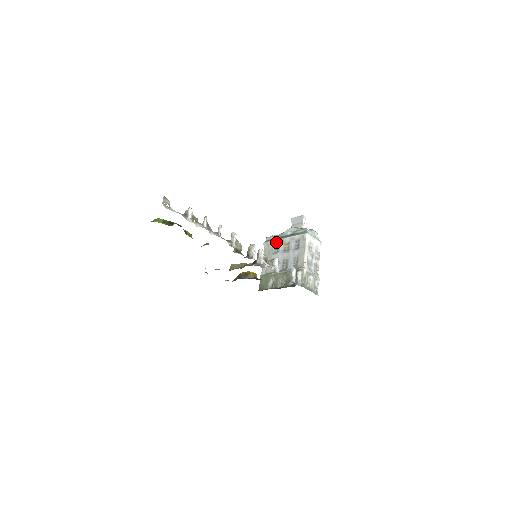
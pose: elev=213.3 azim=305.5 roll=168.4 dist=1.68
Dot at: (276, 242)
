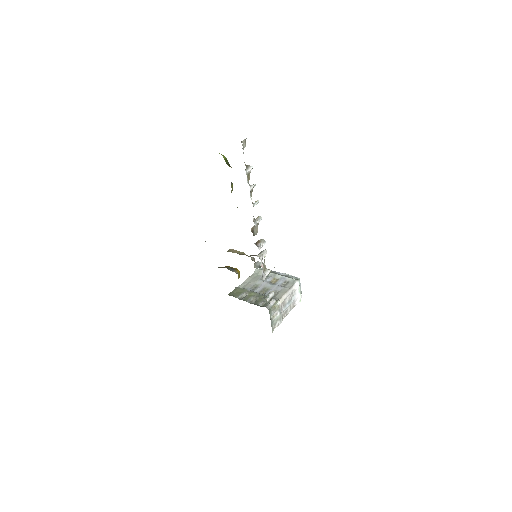
Dot at: occluded
